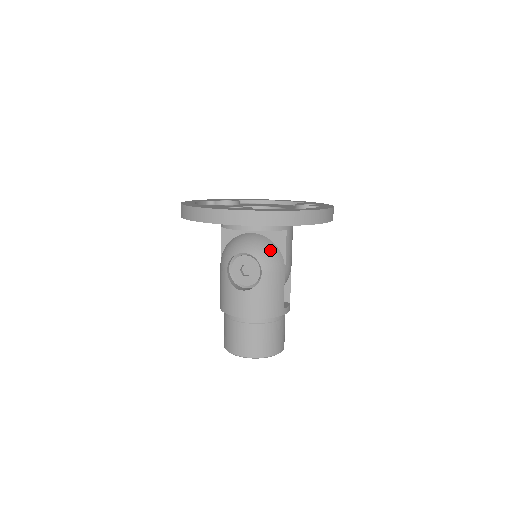
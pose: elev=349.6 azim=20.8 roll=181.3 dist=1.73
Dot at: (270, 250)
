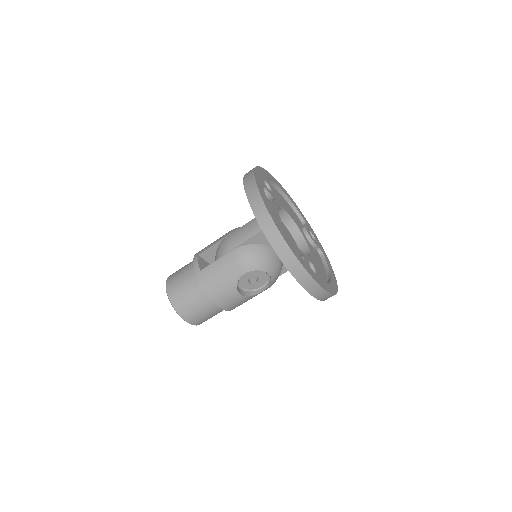
Dot at: occluded
